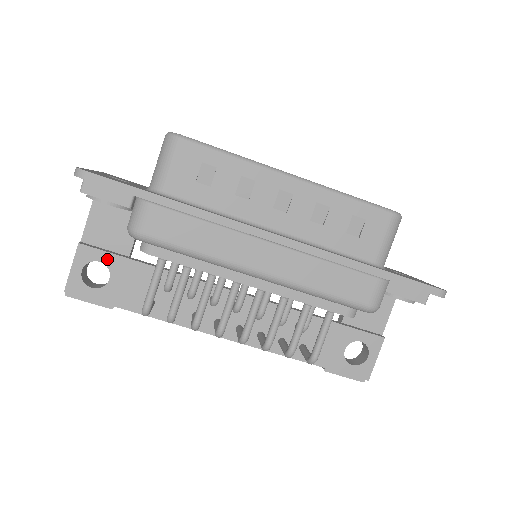
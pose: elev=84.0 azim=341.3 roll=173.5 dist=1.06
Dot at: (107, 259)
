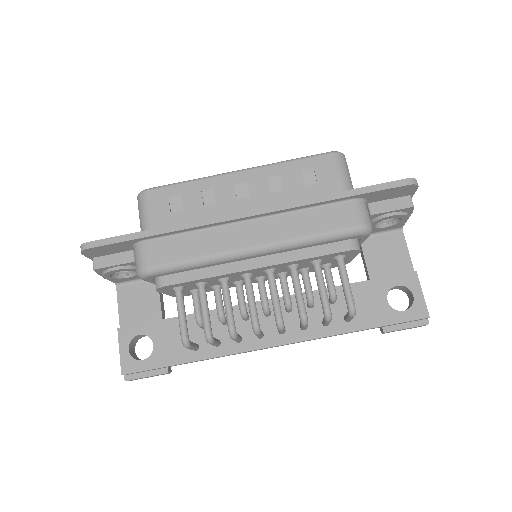
Dot at: (144, 329)
